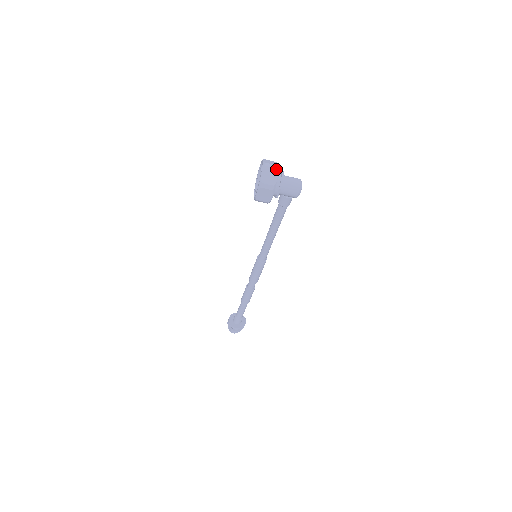
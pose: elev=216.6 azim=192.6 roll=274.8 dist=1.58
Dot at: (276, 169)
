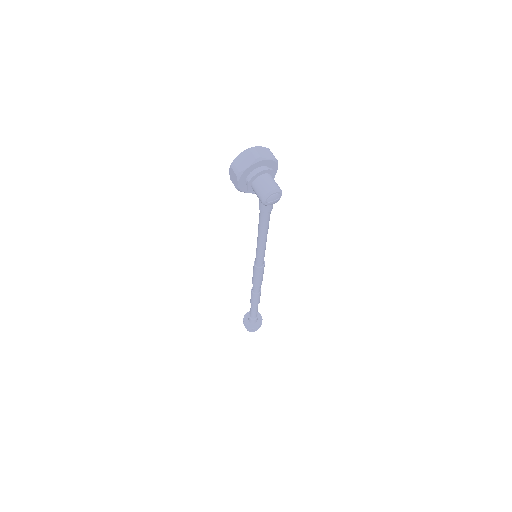
Dot at: (254, 158)
